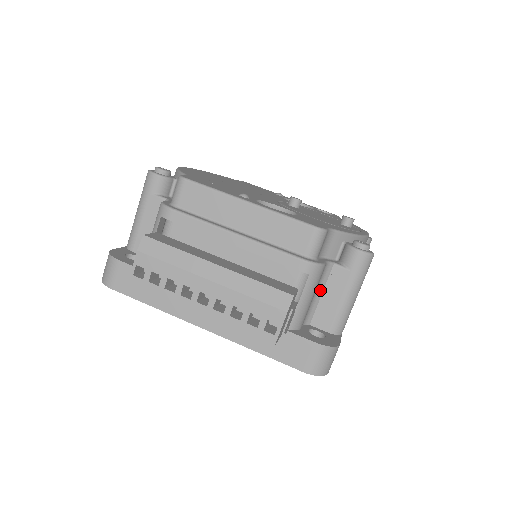
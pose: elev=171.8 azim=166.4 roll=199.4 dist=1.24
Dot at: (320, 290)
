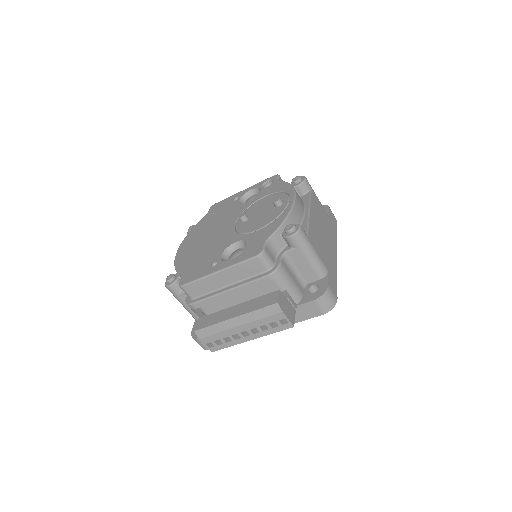
Dot at: (294, 268)
